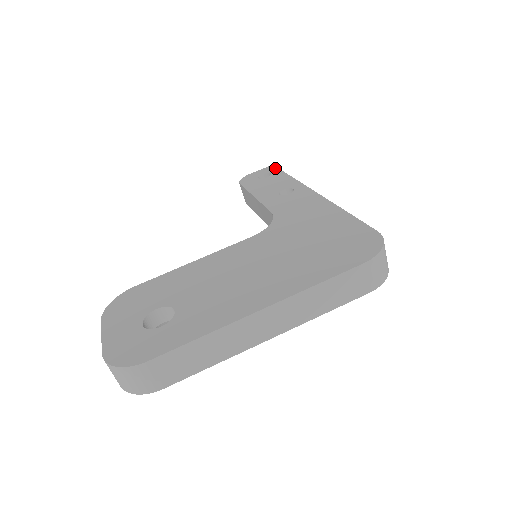
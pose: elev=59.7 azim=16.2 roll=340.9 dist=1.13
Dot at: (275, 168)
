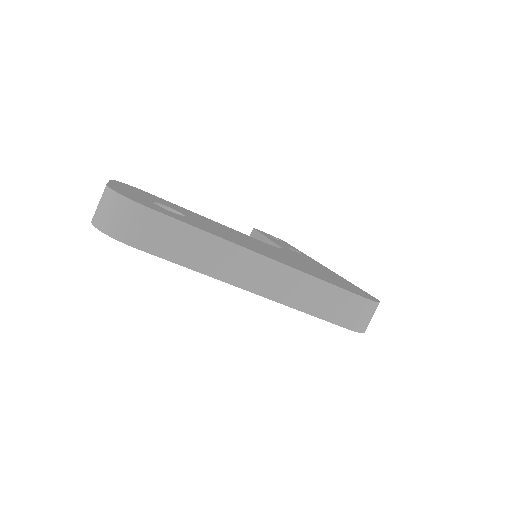
Dot at: (286, 242)
